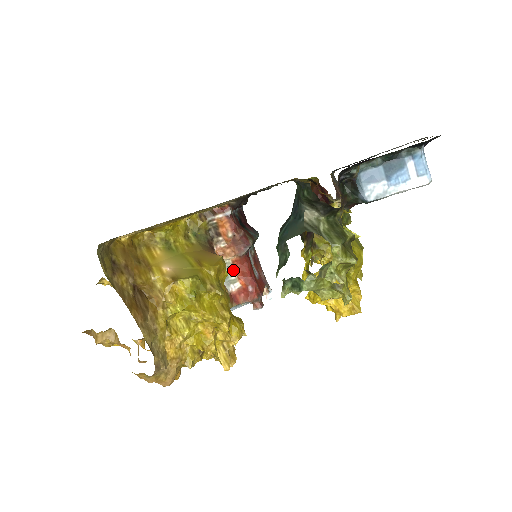
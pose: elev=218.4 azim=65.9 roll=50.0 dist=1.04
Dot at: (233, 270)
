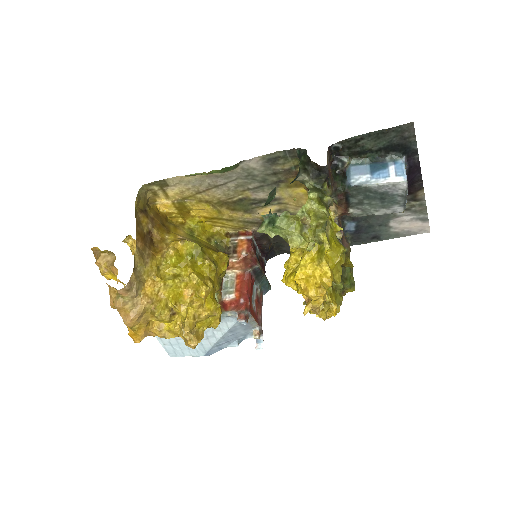
Dot at: (234, 283)
